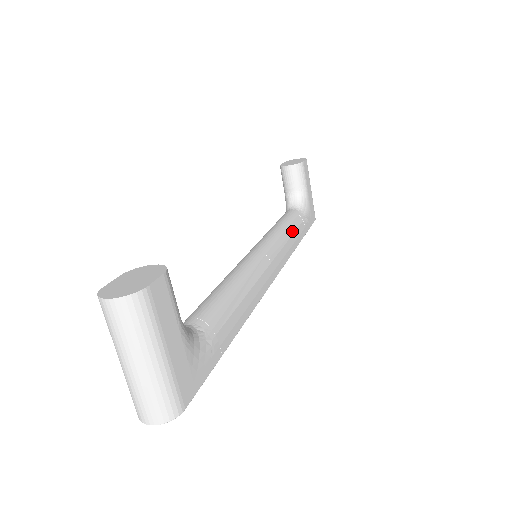
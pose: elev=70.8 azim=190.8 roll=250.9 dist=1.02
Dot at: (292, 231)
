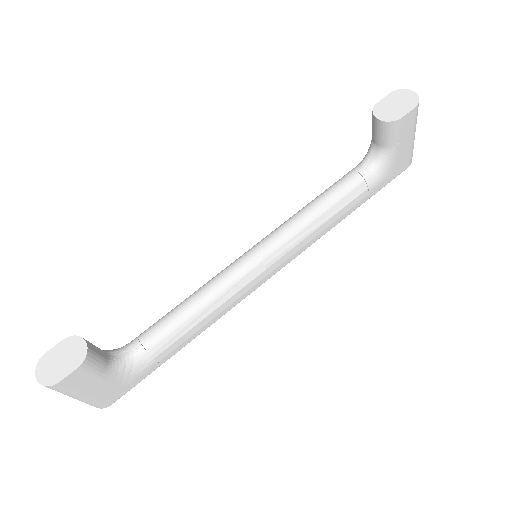
Dot at: (332, 213)
